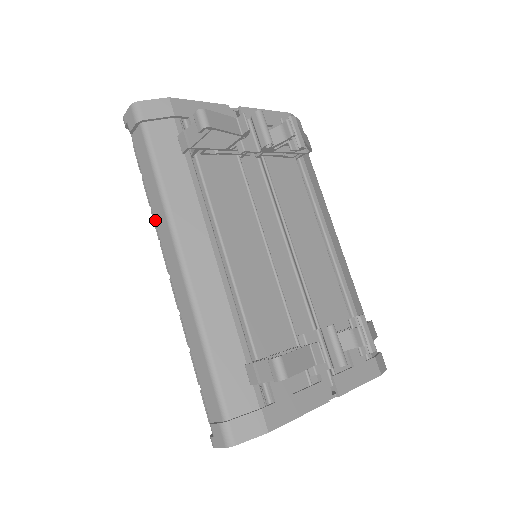
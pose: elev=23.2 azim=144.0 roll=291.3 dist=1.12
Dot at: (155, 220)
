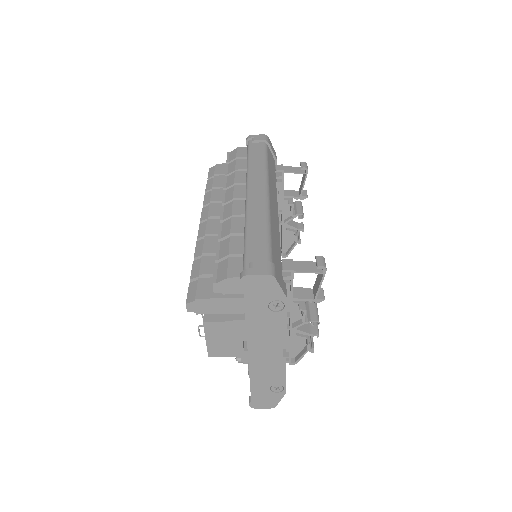
Dot at: (250, 172)
